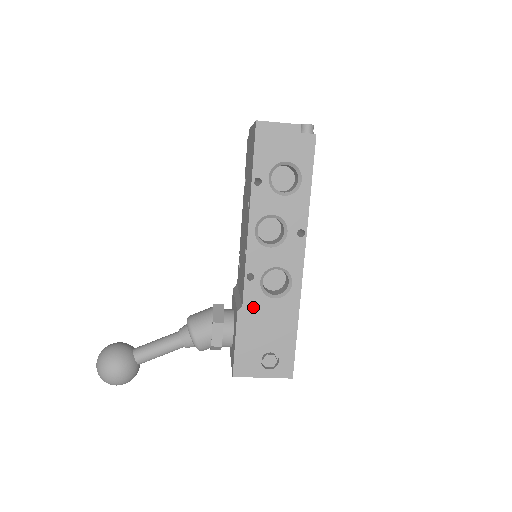
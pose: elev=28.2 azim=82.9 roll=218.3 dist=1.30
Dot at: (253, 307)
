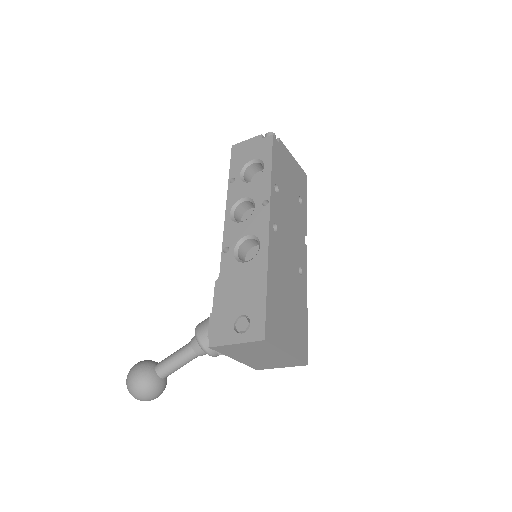
Dot at: (228, 275)
